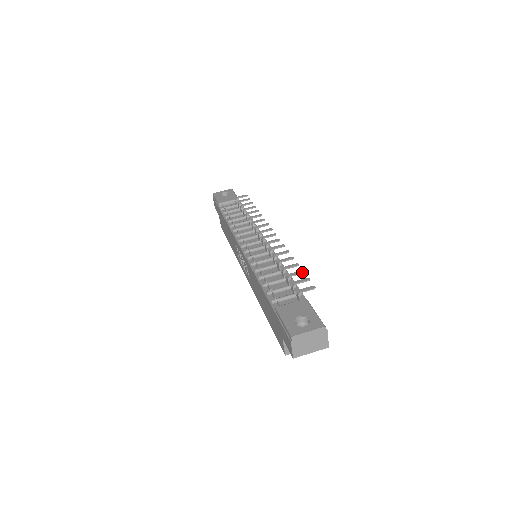
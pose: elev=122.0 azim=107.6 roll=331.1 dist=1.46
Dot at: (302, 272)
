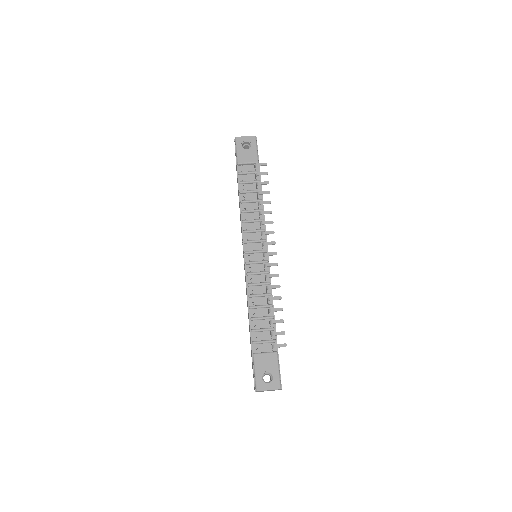
Dot at: (282, 322)
